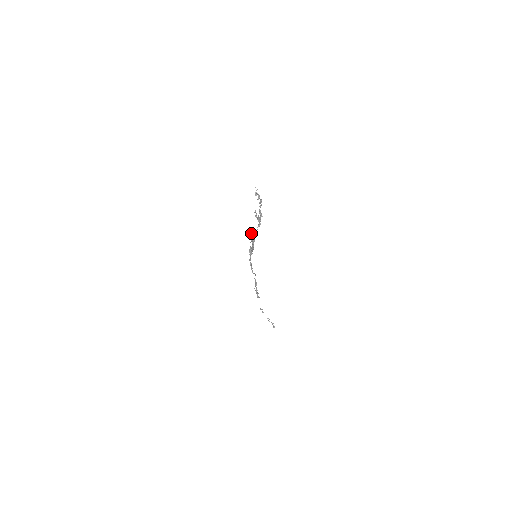
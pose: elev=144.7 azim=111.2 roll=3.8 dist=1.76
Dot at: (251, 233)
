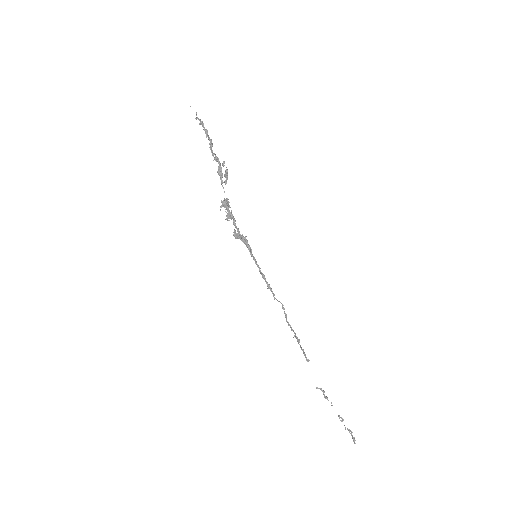
Dot at: occluded
